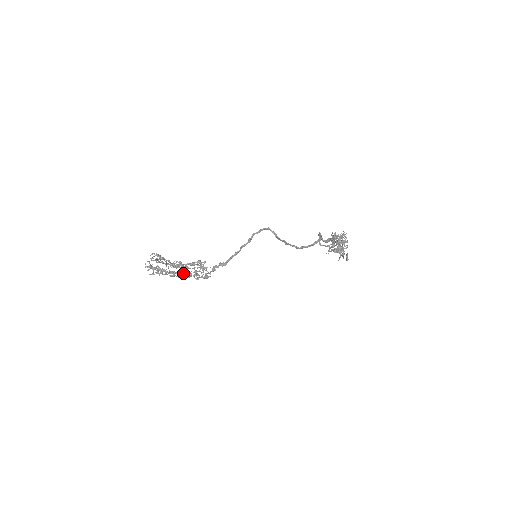
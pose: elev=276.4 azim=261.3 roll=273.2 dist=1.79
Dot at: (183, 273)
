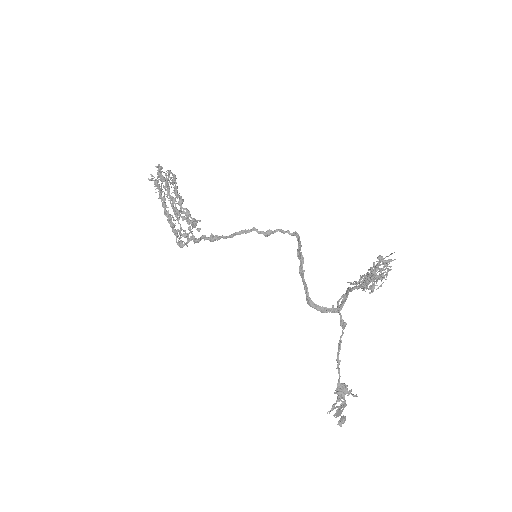
Dot at: (170, 214)
